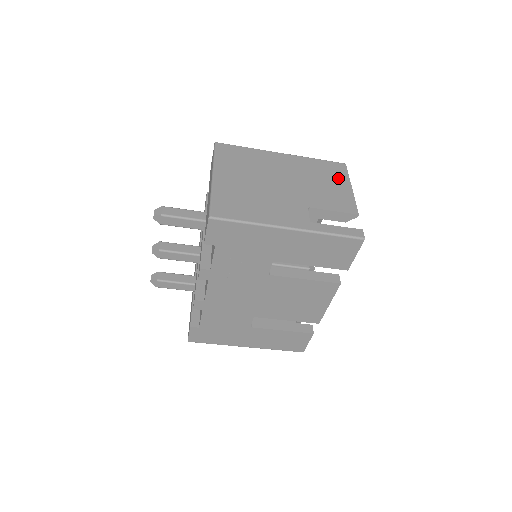
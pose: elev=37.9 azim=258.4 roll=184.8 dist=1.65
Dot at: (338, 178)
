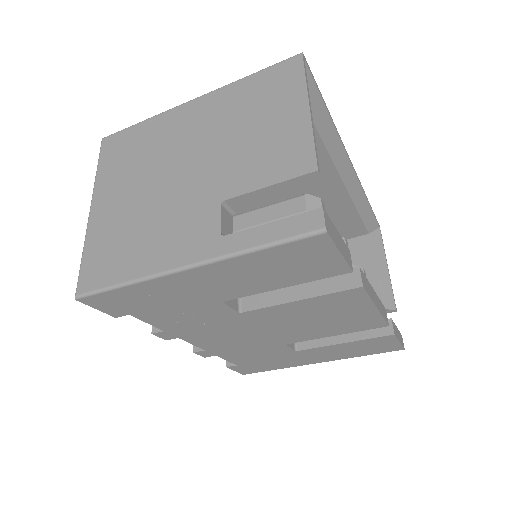
Dot at: (283, 98)
